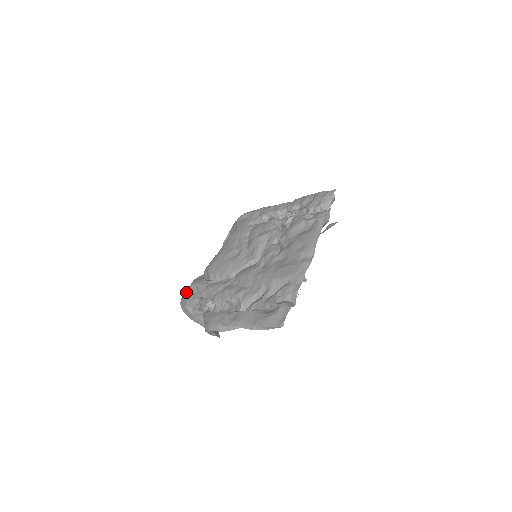
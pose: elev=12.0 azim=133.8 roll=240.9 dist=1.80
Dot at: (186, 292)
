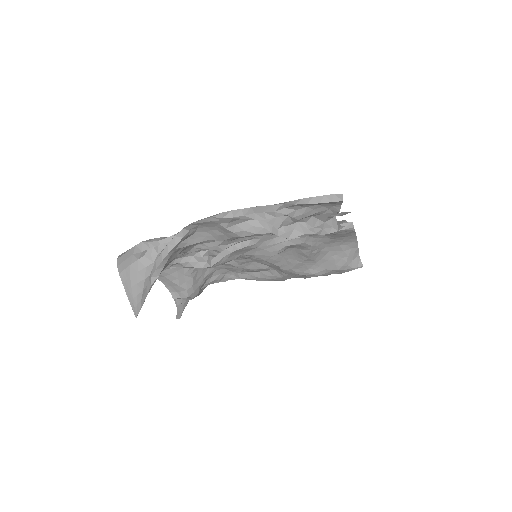
Dot at: occluded
